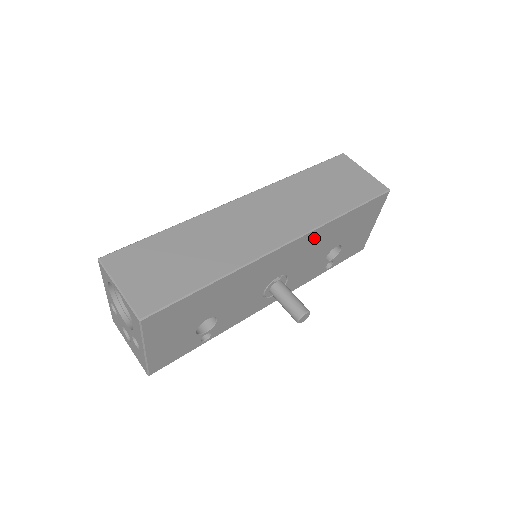
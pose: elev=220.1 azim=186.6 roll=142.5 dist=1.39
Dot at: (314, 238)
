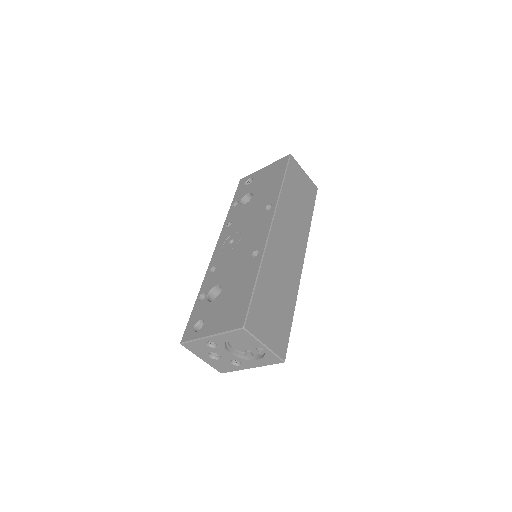
Dot at: occluded
